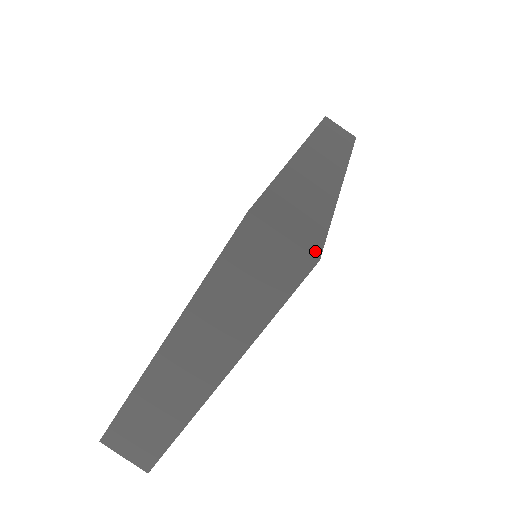
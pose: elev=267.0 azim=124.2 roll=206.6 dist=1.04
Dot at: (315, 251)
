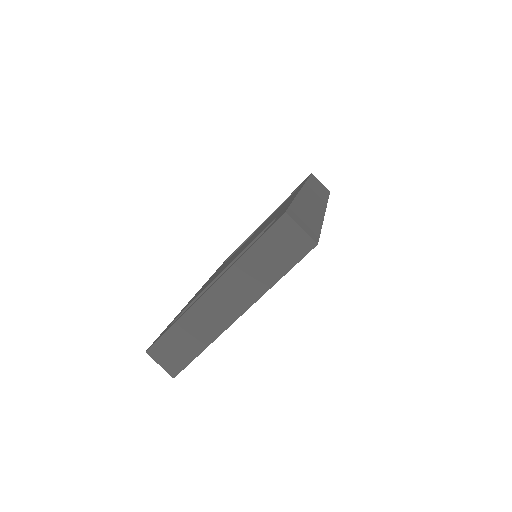
Dot at: (315, 240)
